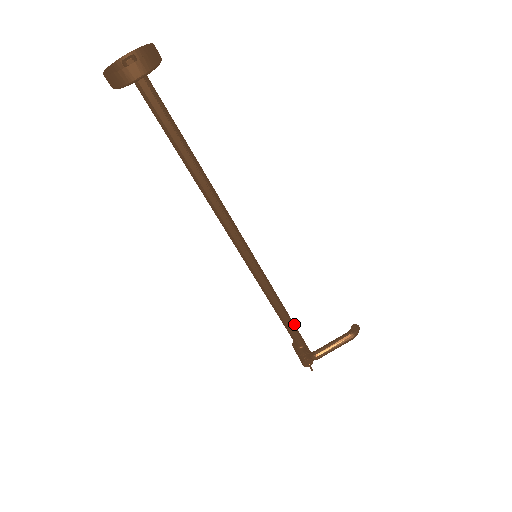
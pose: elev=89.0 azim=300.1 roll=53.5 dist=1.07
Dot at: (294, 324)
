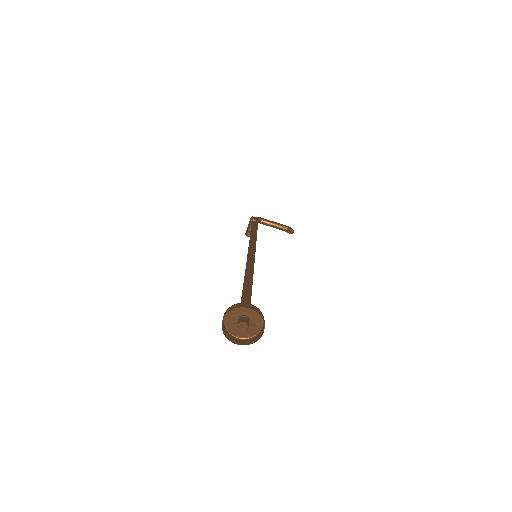
Dot at: occluded
